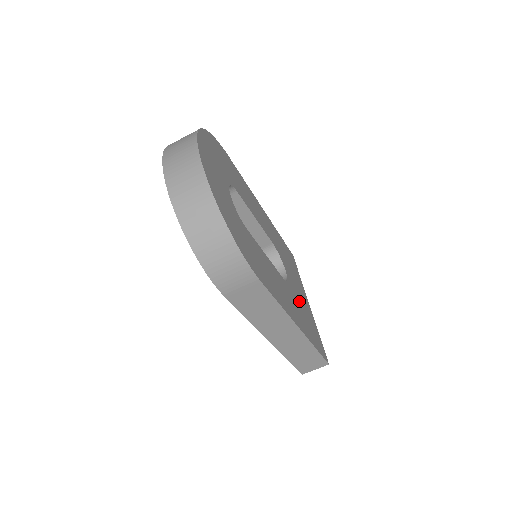
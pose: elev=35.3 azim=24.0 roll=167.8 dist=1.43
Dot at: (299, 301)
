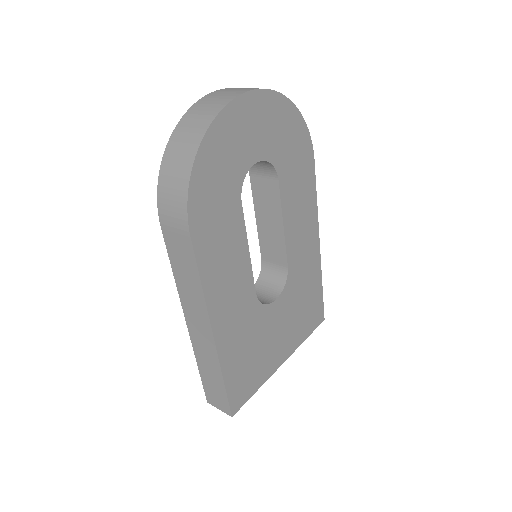
Dot at: (261, 335)
